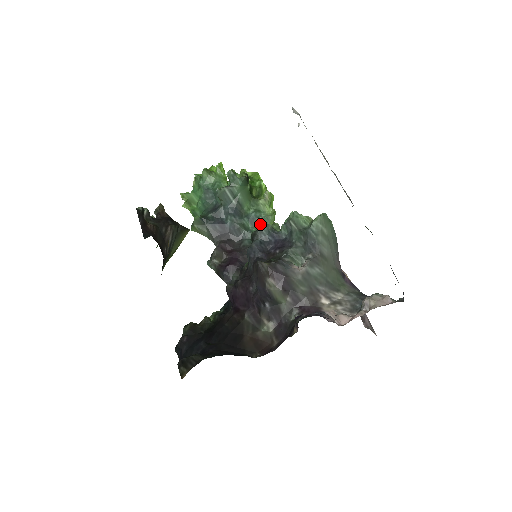
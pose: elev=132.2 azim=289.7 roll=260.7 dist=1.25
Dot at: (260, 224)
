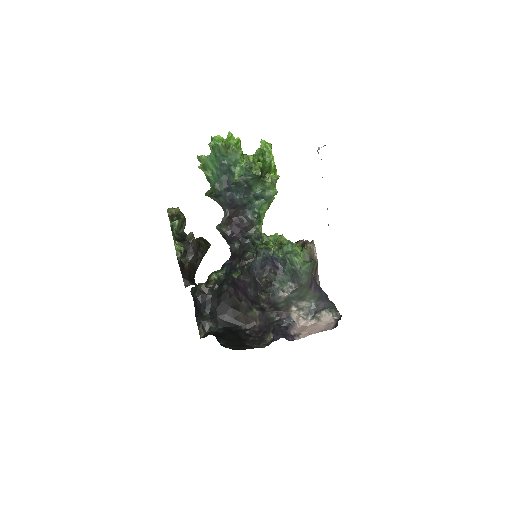
Dot at: (264, 249)
